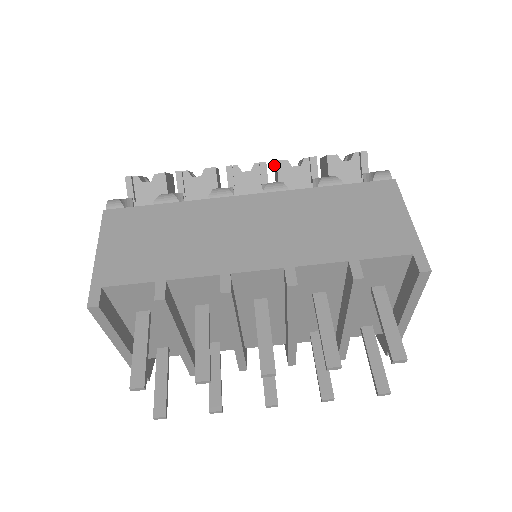
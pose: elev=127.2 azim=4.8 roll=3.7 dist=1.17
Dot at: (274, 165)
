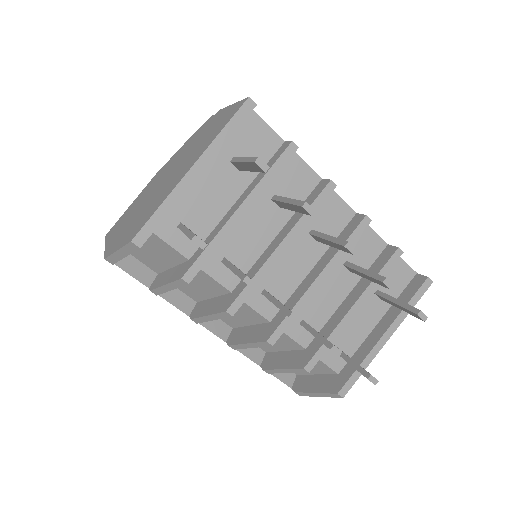
Dot at: occluded
